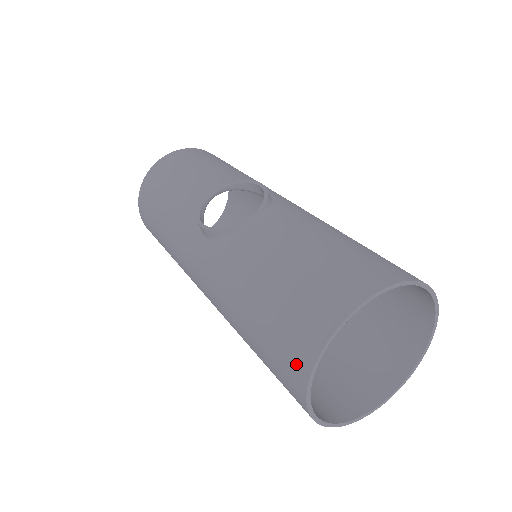
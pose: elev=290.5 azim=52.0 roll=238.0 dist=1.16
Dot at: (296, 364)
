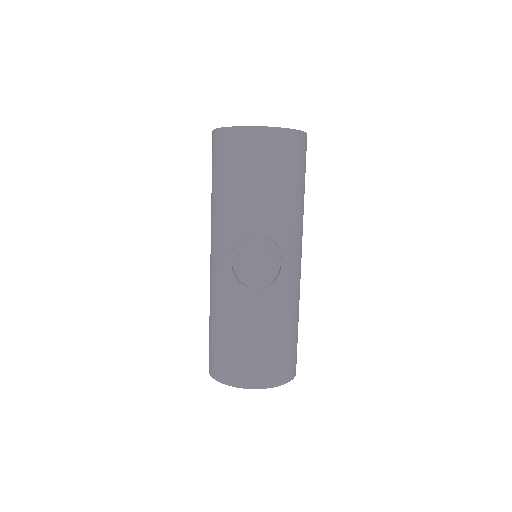
Dot at: (215, 369)
